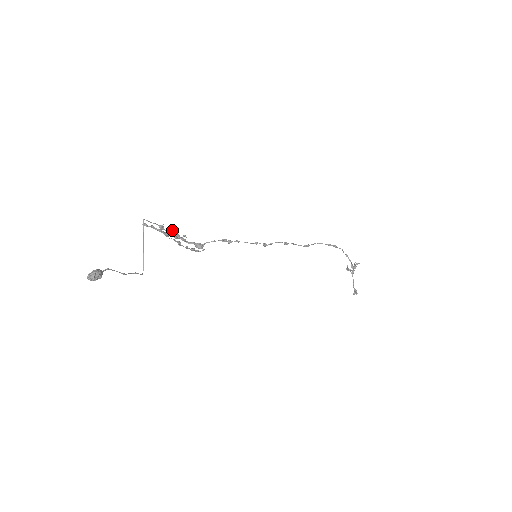
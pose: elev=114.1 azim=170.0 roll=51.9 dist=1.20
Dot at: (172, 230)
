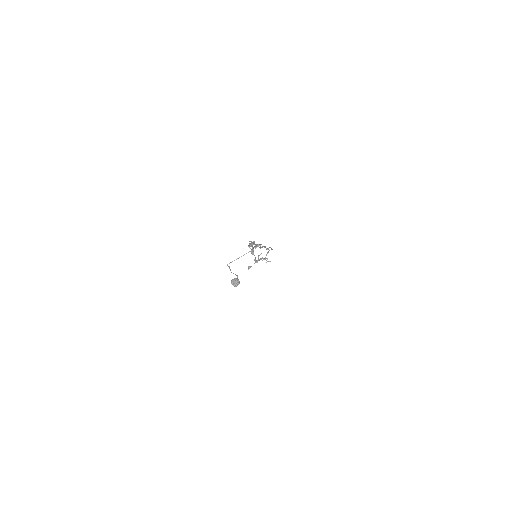
Dot at: occluded
